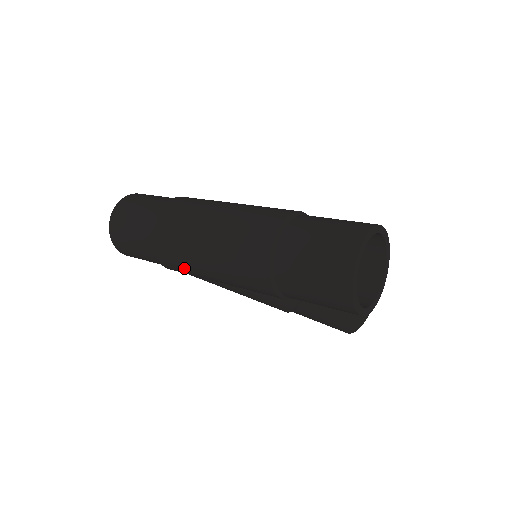
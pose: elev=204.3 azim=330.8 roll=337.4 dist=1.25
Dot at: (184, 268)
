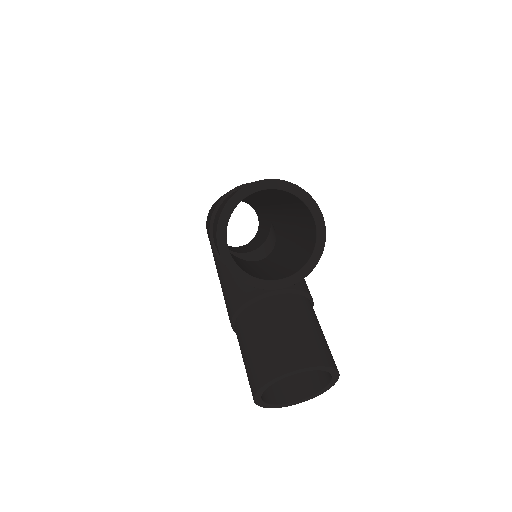
Dot at: occluded
